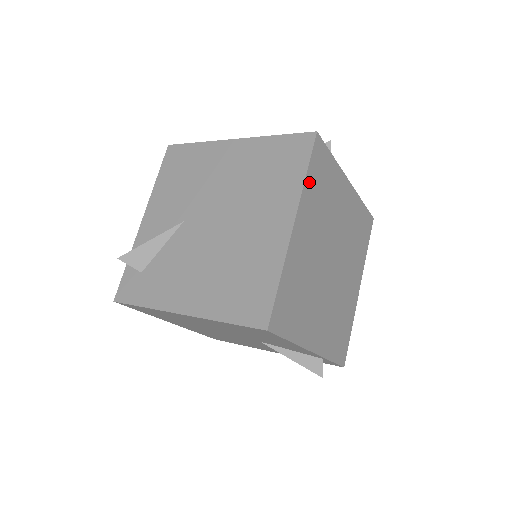
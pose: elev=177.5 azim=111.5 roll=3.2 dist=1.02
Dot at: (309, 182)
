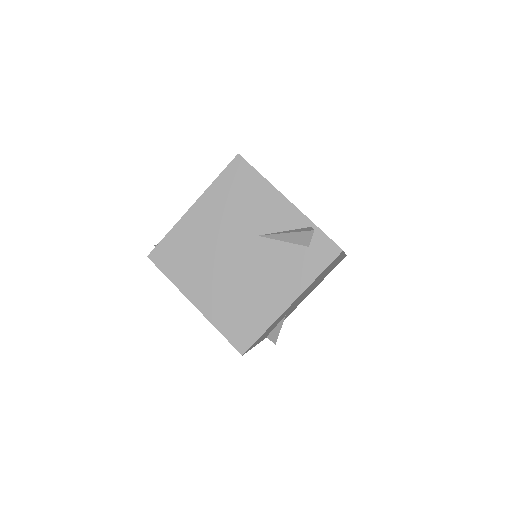
Dot at: occluded
